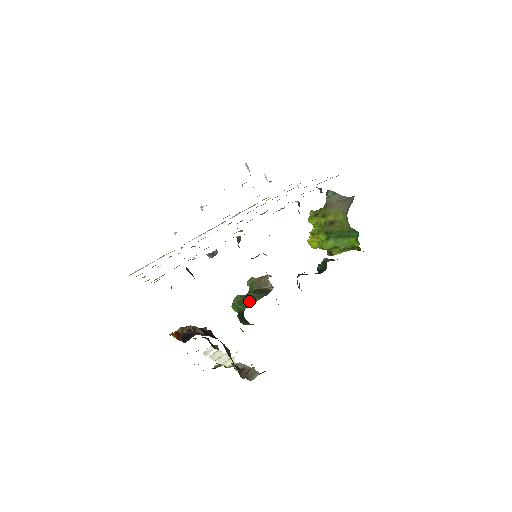
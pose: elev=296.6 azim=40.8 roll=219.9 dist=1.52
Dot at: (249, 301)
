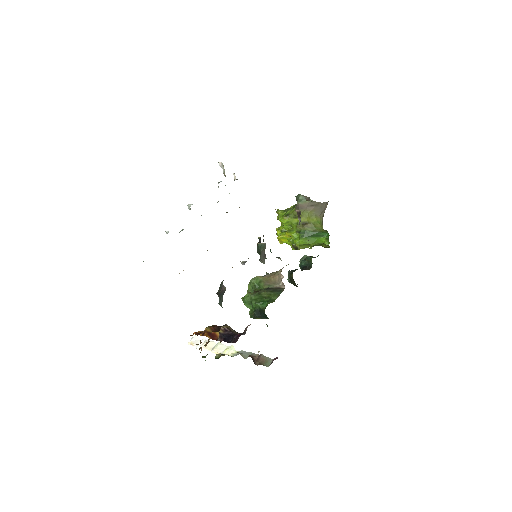
Dot at: (266, 299)
